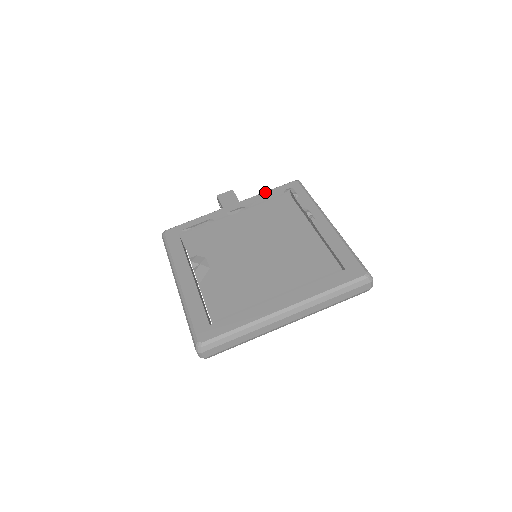
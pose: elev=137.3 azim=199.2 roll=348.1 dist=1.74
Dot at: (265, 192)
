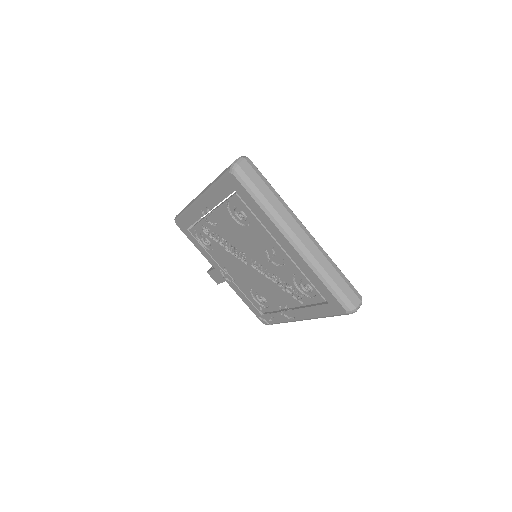
Dot at: occluded
